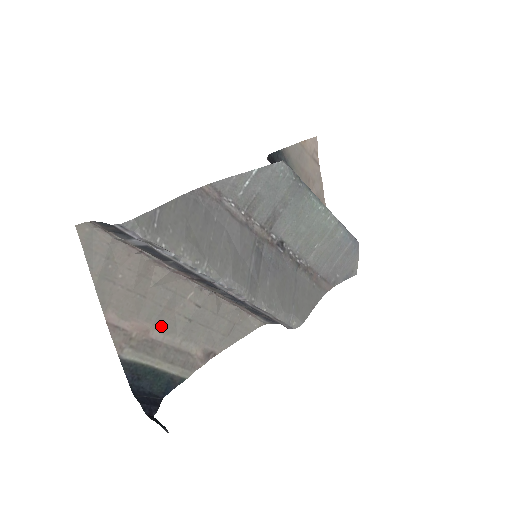
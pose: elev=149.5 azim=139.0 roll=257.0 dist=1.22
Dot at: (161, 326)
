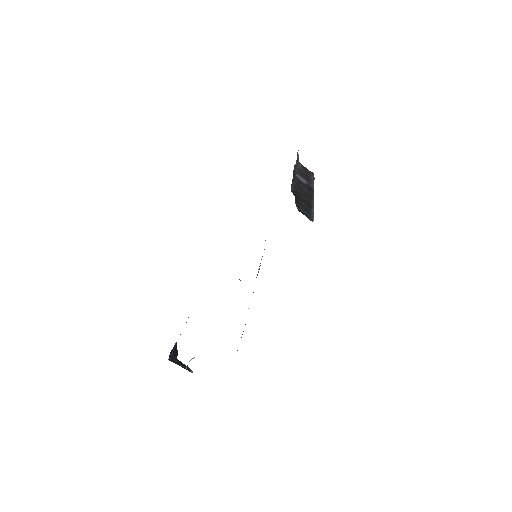
Dot at: occluded
